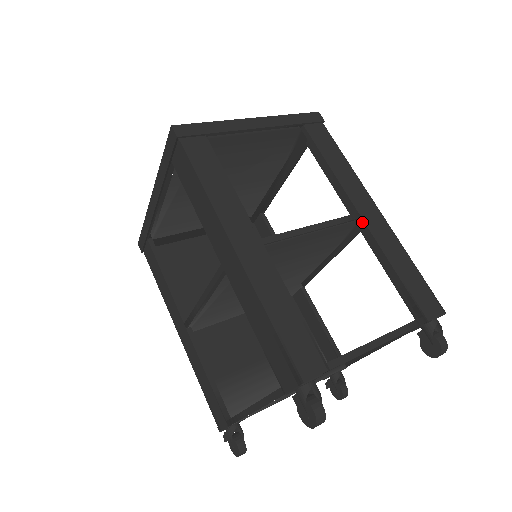
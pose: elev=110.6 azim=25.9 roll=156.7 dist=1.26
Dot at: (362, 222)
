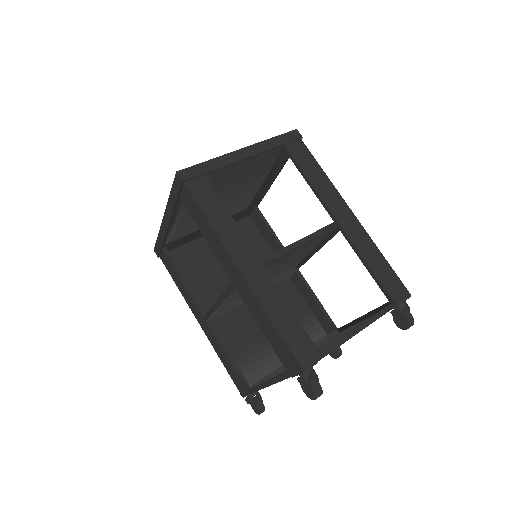
Dot at: (340, 228)
